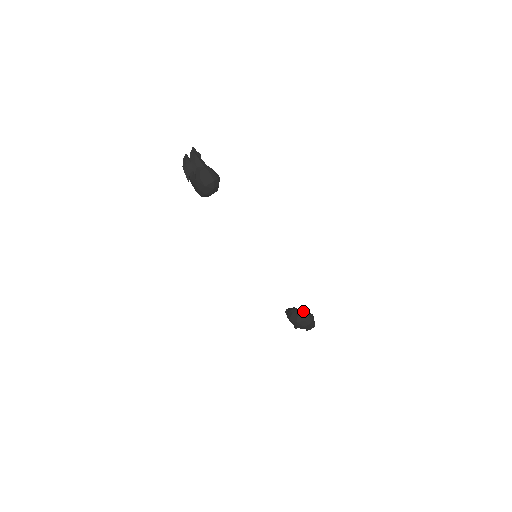
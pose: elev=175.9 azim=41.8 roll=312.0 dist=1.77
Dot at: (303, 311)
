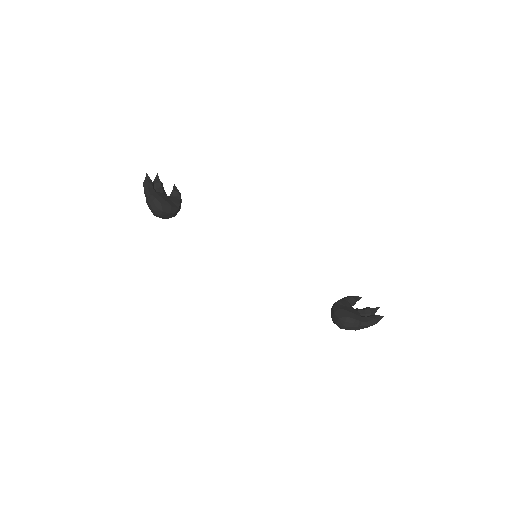
Dot at: (337, 311)
